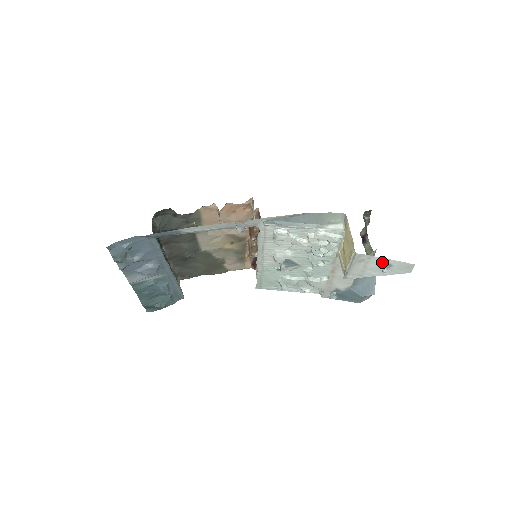
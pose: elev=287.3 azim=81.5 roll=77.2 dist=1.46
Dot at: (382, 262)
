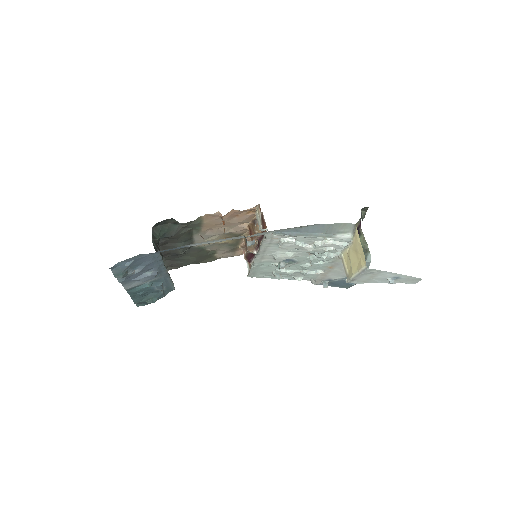
Dot at: (391, 275)
